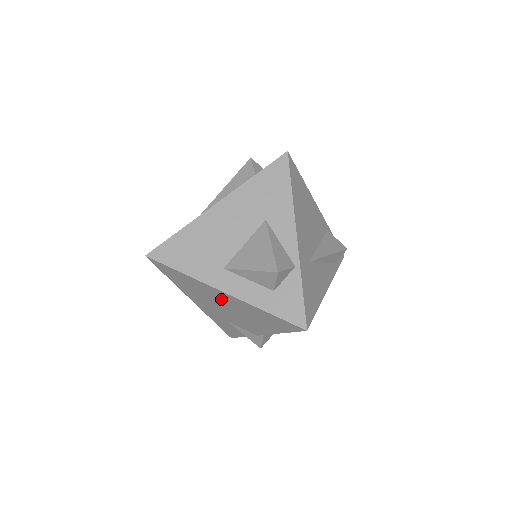
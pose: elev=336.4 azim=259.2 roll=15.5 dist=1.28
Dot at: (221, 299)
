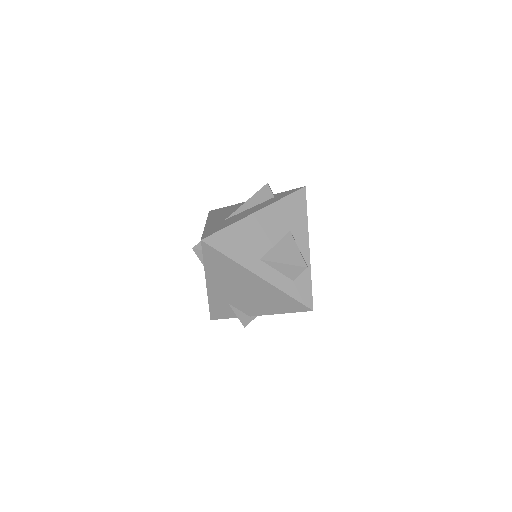
Dot at: (248, 283)
